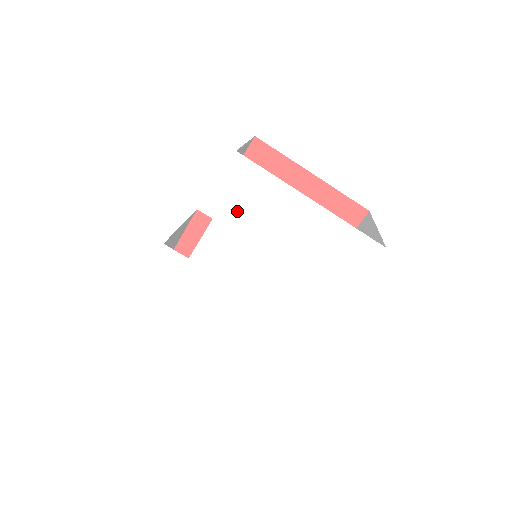
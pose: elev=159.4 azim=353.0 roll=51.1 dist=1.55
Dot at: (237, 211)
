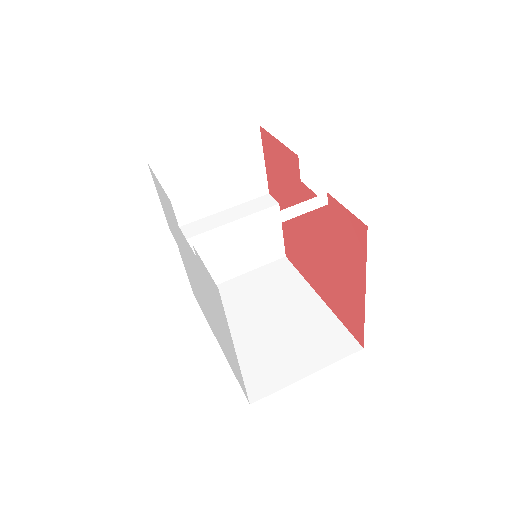
Dot at: (206, 279)
